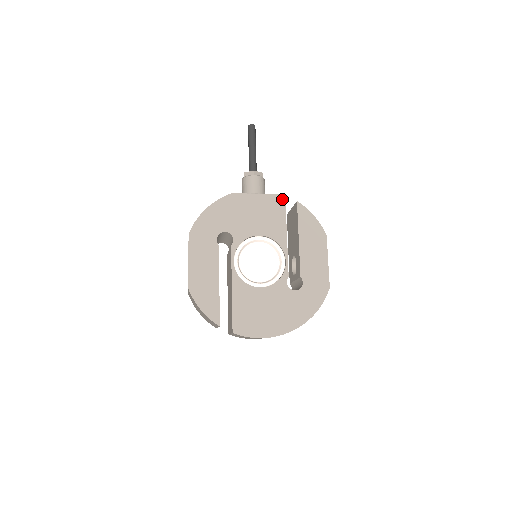
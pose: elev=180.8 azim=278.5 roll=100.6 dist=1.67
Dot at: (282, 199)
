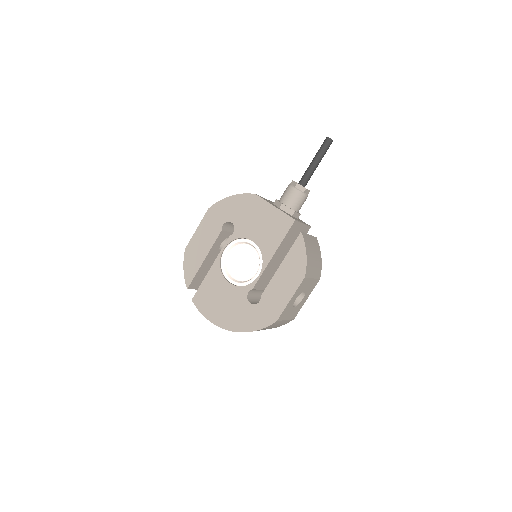
Dot at: (290, 222)
